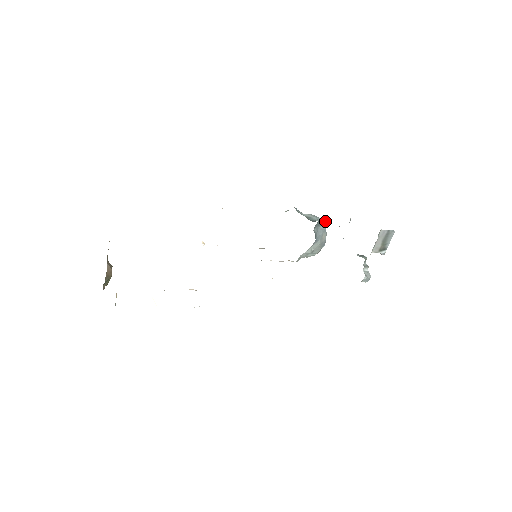
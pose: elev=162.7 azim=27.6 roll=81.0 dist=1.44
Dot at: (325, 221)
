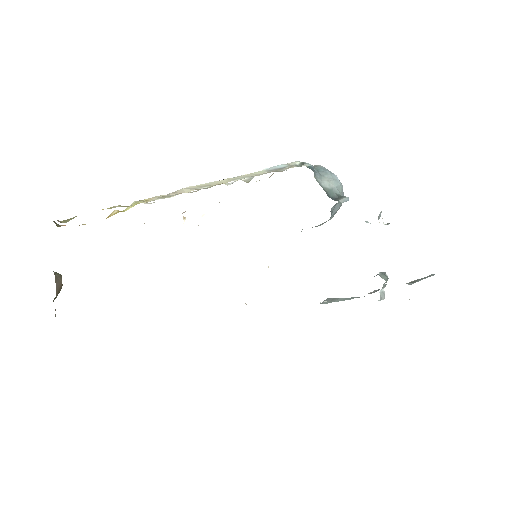
Dot at: (348, 200)
